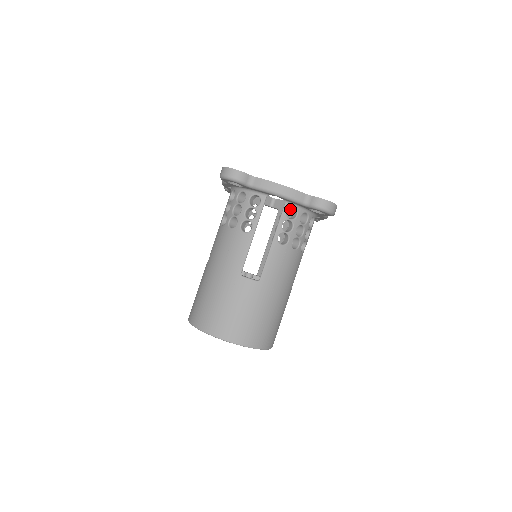
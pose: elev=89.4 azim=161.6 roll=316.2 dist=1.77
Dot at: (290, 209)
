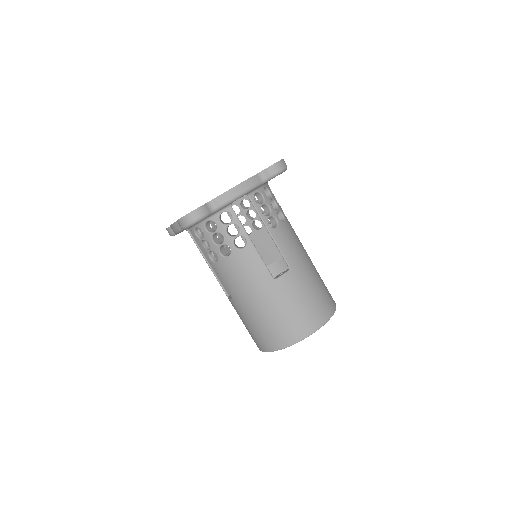
Dot at: occluded
